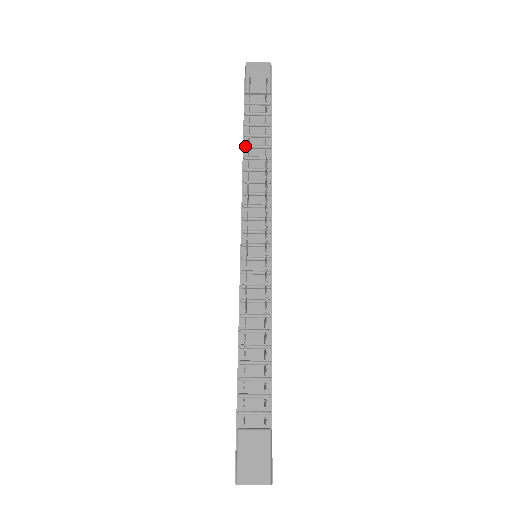
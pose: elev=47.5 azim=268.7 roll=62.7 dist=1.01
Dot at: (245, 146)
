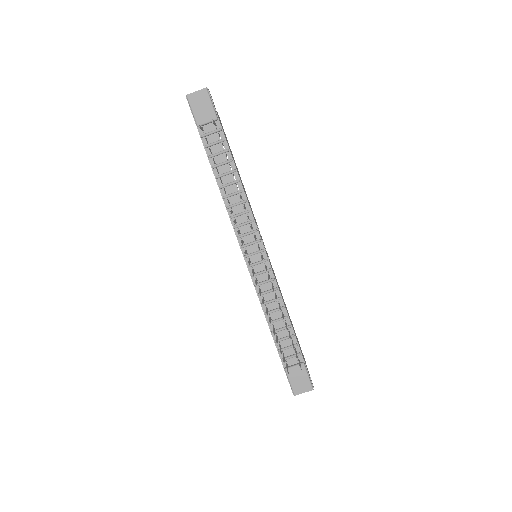
Dot at: (217, 178)
